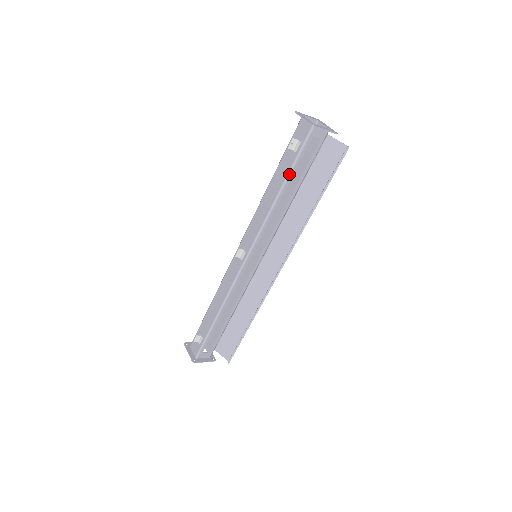
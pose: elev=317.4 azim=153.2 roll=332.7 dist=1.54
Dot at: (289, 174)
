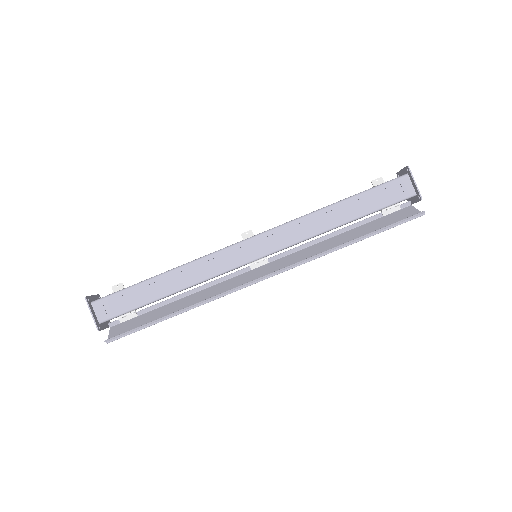
Dot at: (355, 195)
